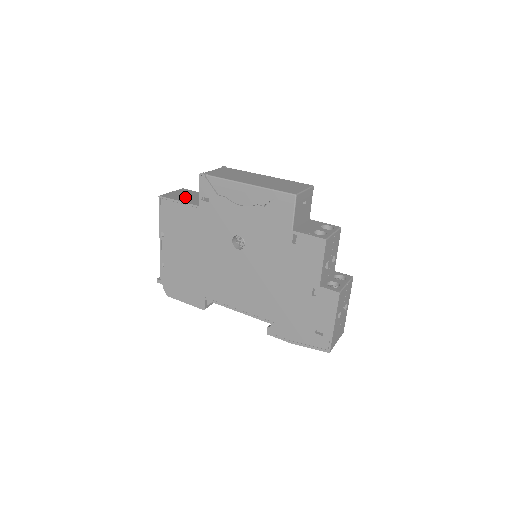
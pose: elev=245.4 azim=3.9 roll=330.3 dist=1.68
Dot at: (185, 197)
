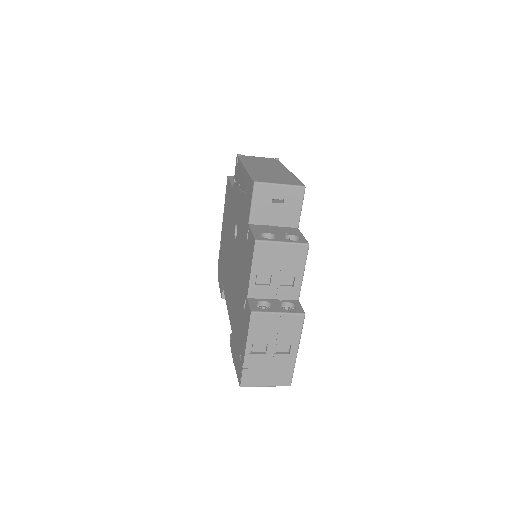
Dot at: occluded
